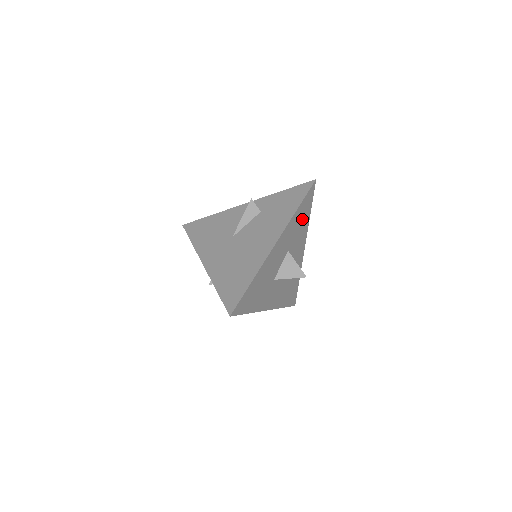
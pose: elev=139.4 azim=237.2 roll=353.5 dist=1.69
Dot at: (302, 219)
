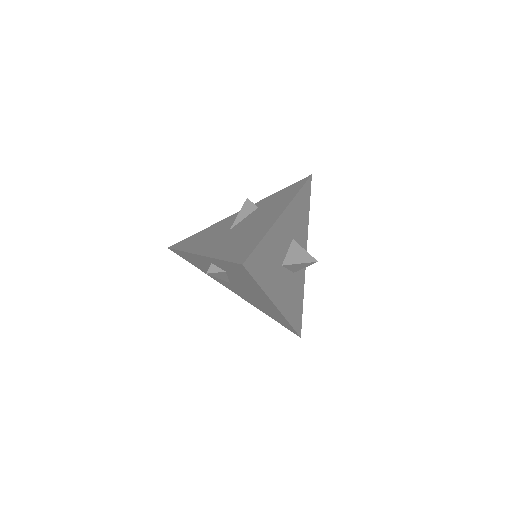
Dot at: (303, 212)
